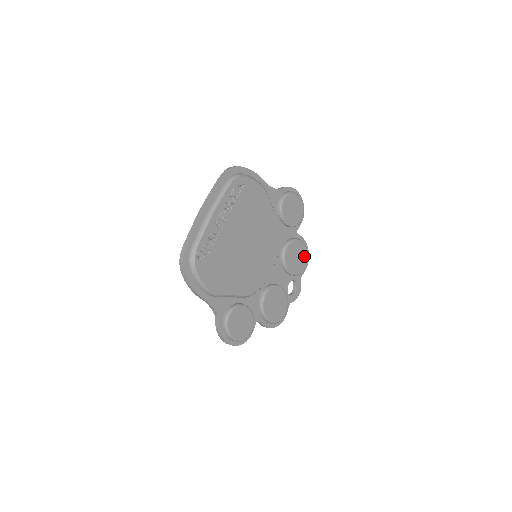
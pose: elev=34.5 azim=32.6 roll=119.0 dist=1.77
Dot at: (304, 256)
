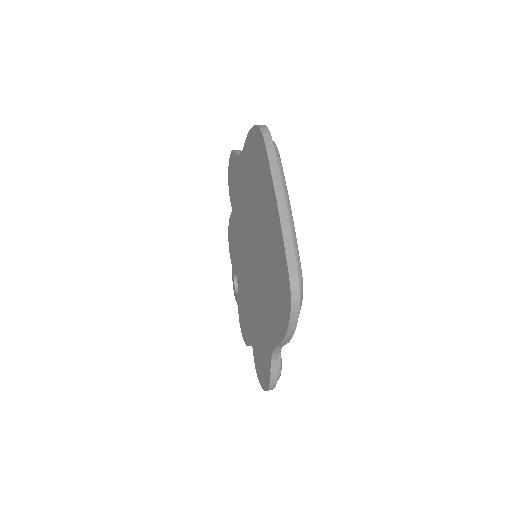
Dot at: occluded
